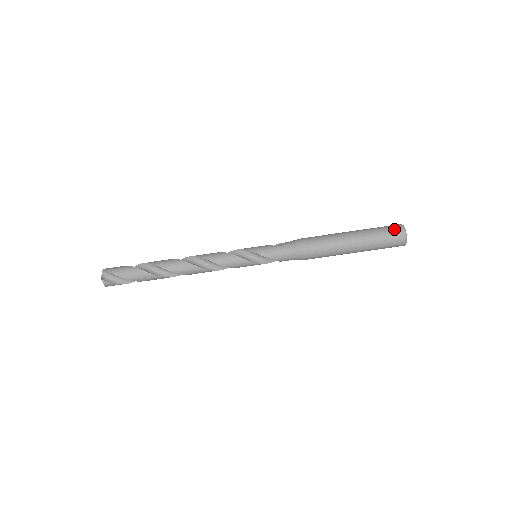
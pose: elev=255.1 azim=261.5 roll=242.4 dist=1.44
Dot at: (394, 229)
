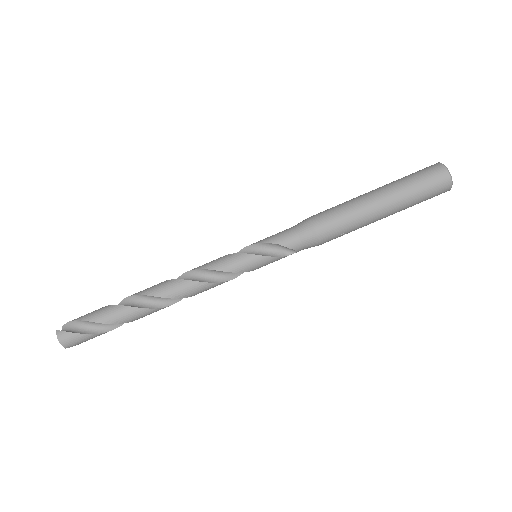
Dot at: (424, 168)
